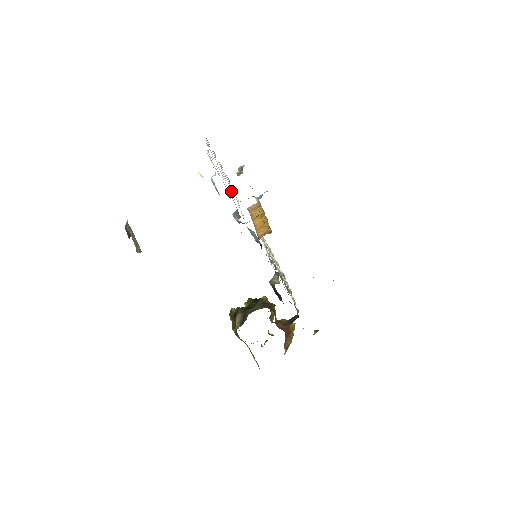
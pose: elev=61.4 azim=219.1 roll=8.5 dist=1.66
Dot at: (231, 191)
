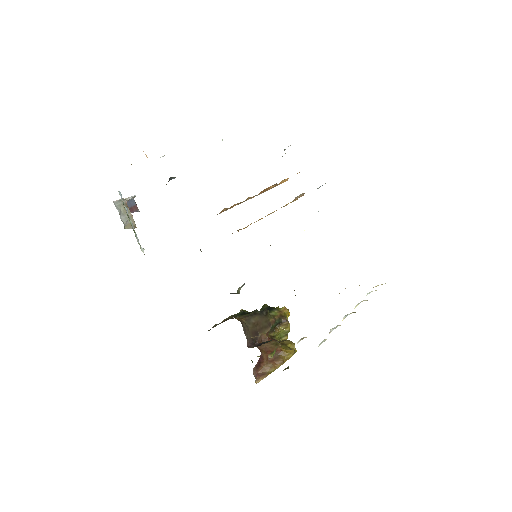
Dot at: occluded
